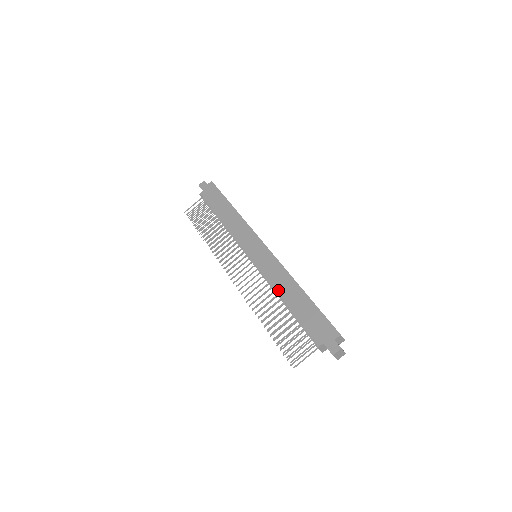
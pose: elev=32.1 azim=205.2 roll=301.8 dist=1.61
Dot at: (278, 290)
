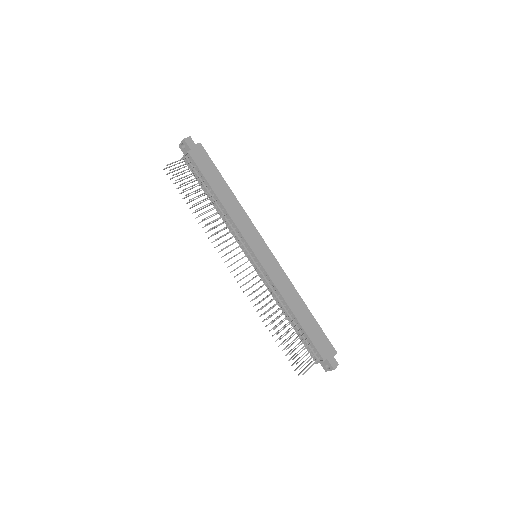
Dot at: (287, 301)
